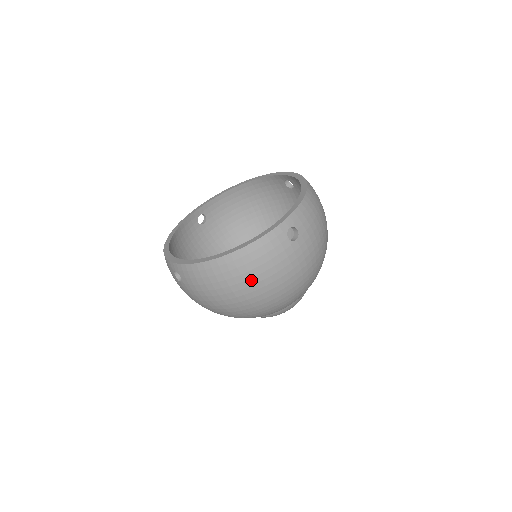
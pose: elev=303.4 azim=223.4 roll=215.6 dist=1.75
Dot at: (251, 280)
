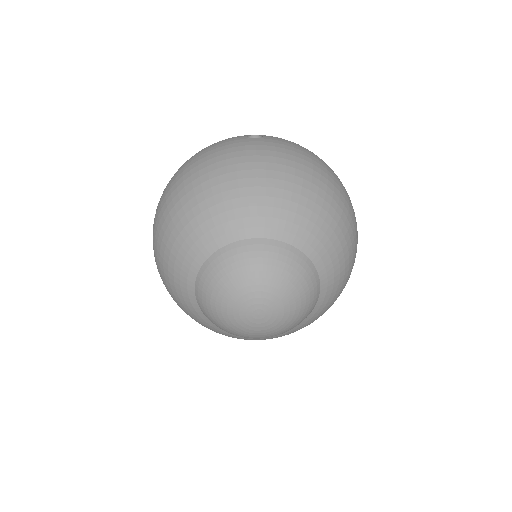
Dot at: (189, 164)
